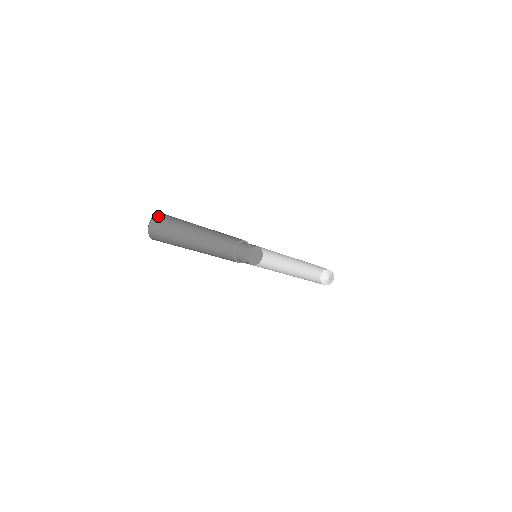
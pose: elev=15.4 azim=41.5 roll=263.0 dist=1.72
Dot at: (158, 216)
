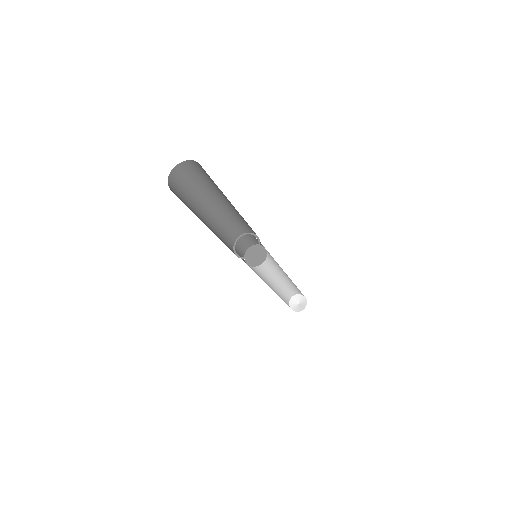
Dot at: (189, 163)
